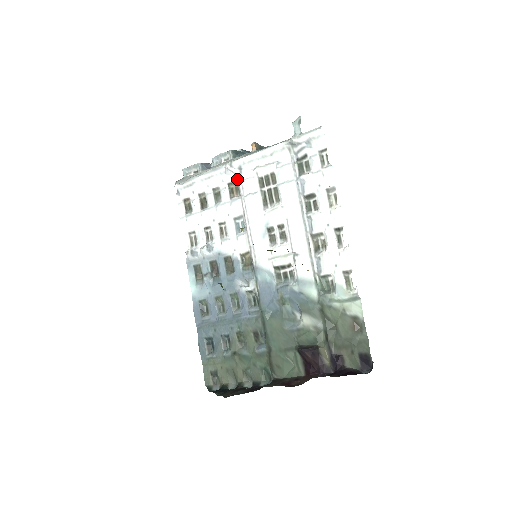
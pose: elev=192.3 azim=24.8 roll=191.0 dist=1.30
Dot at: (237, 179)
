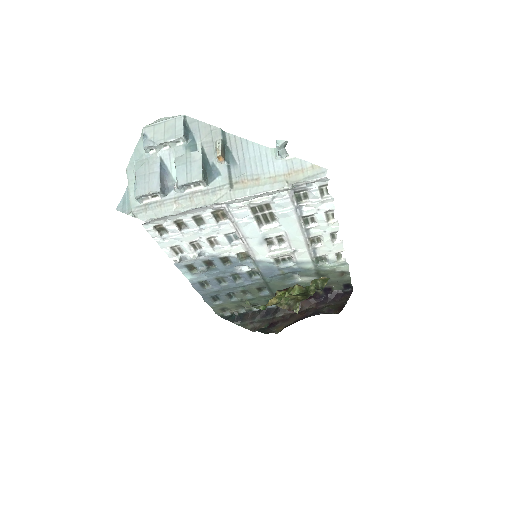
Dot at: (224, 210)
